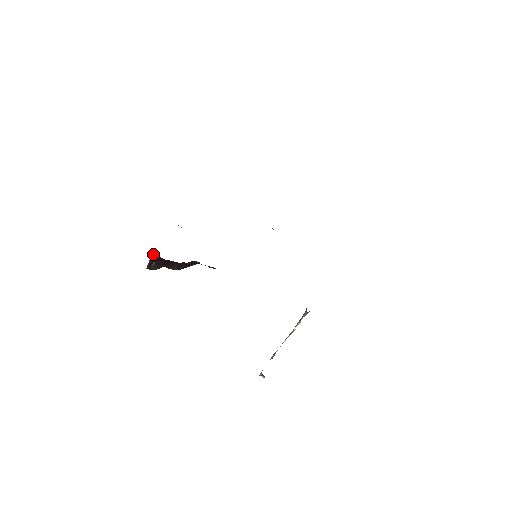
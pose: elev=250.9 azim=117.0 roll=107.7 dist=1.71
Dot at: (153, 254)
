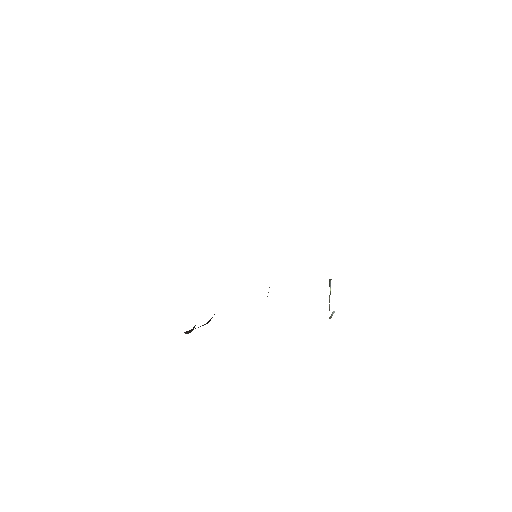
Dot at: occluded
